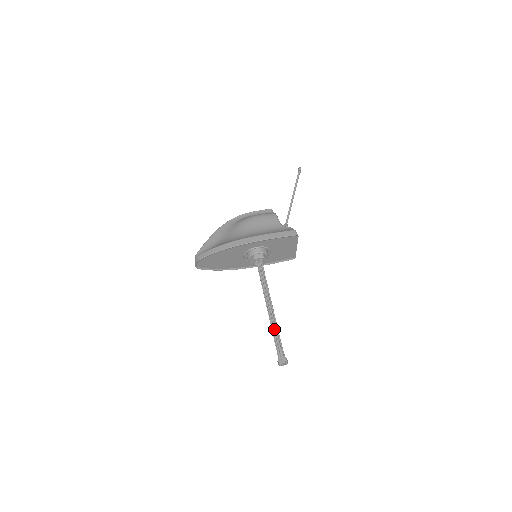
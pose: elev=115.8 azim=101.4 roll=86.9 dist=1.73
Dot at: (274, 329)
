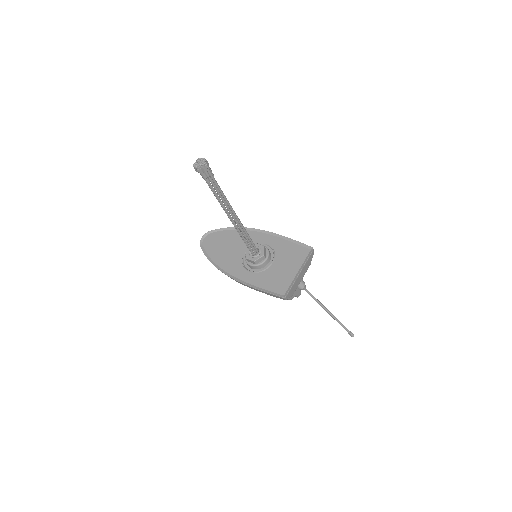
Dot at: occluded
